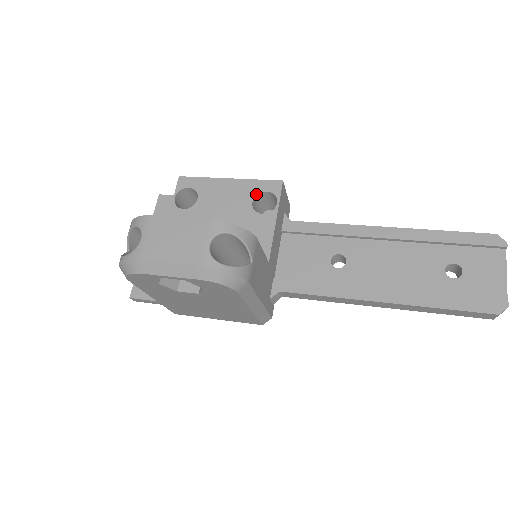
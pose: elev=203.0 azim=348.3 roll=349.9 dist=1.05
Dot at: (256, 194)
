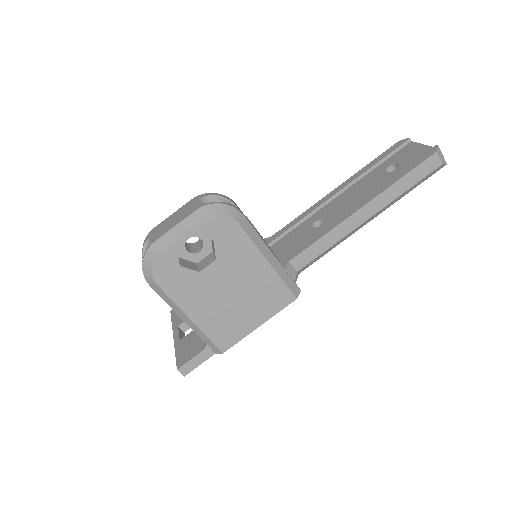
Dot at: occluded
